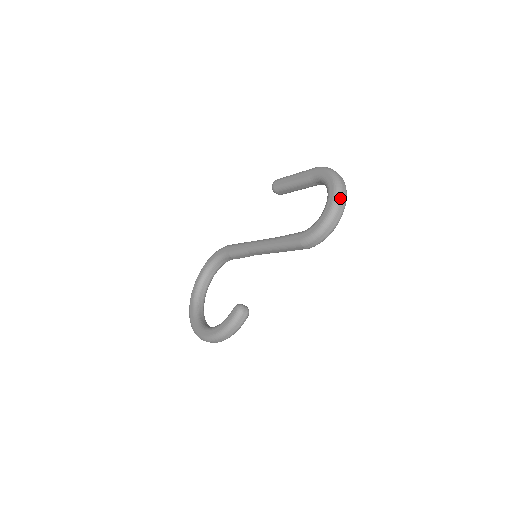
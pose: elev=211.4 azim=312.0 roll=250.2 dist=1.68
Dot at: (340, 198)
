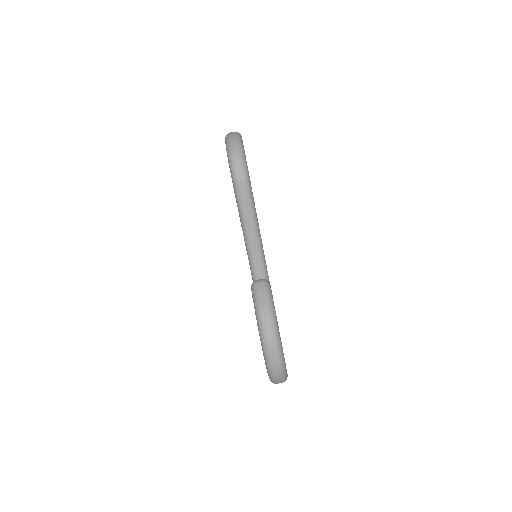
Dot at: (228, 134)
